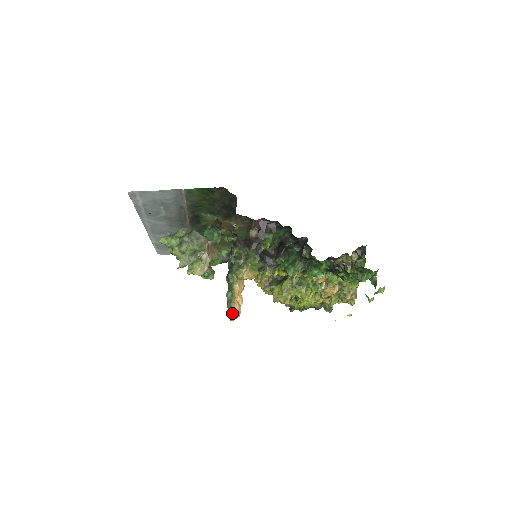
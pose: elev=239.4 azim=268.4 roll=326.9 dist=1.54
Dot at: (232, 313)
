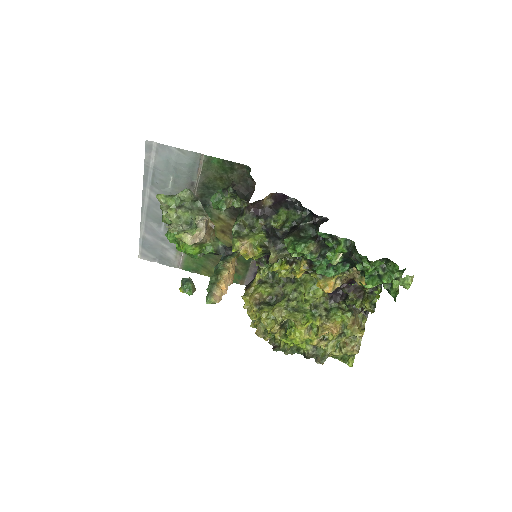
Dot at: (211, 294)
